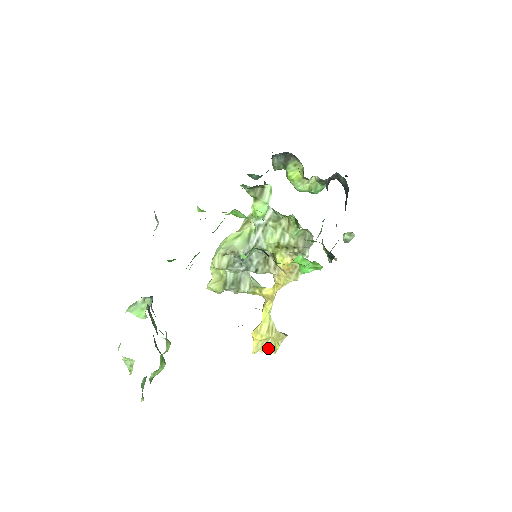
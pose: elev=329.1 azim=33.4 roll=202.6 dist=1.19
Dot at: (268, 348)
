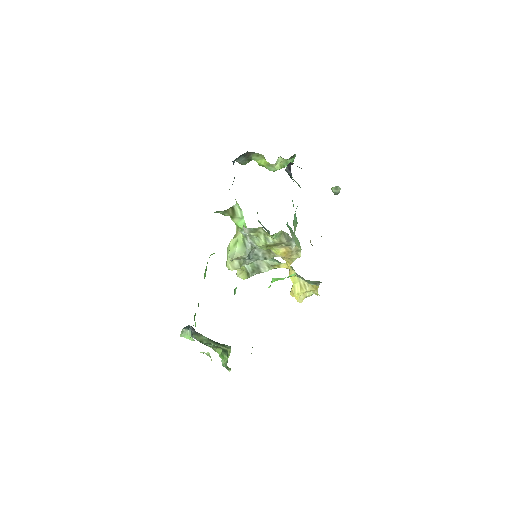
Dot at: (311, 294)
